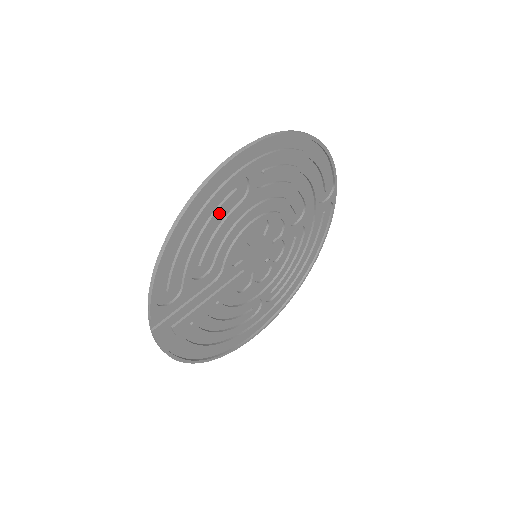
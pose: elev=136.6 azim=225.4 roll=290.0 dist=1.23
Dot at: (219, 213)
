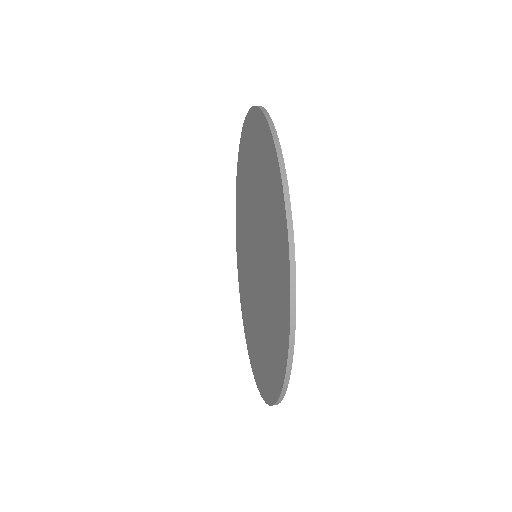
Dot at: (278, 284)
